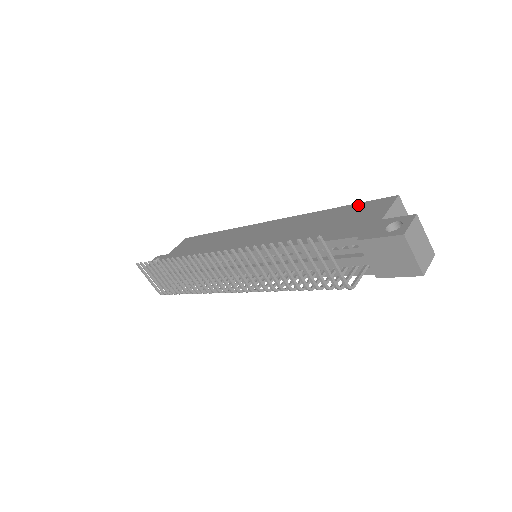
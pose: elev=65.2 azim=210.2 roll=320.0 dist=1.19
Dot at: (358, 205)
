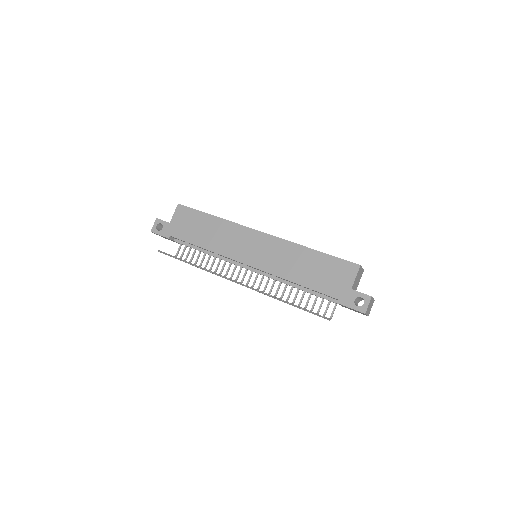
Dot at: (334, 260)
